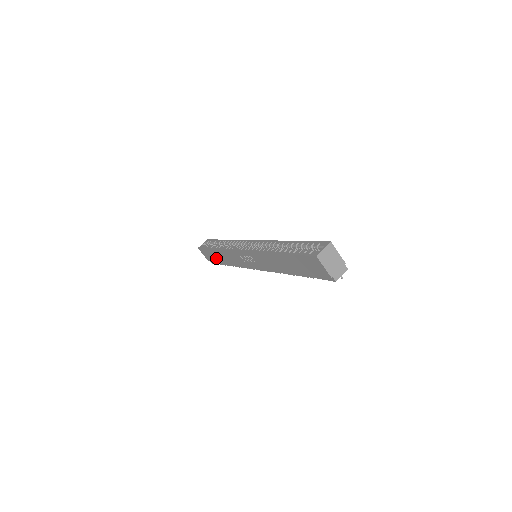
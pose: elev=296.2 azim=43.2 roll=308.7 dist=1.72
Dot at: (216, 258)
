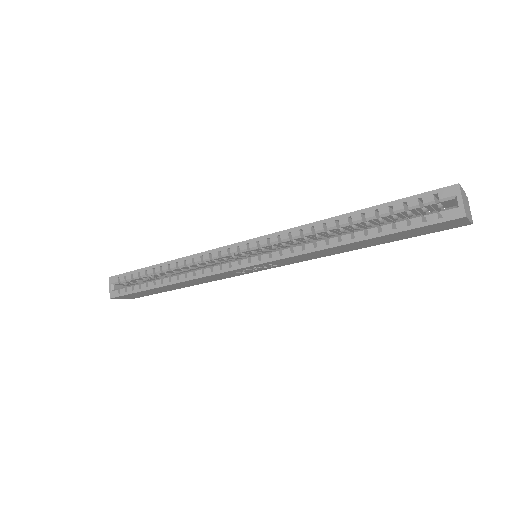
Dot at: occluded
